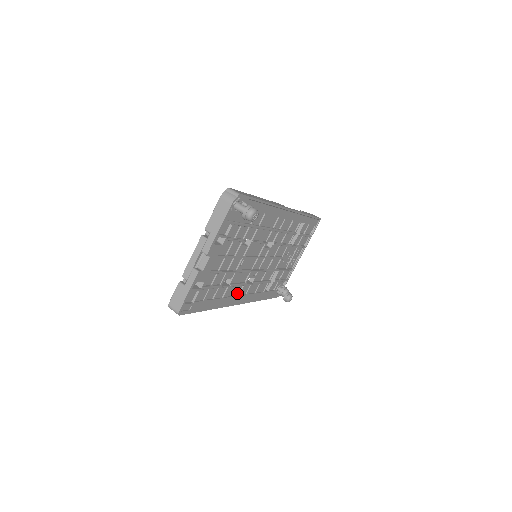
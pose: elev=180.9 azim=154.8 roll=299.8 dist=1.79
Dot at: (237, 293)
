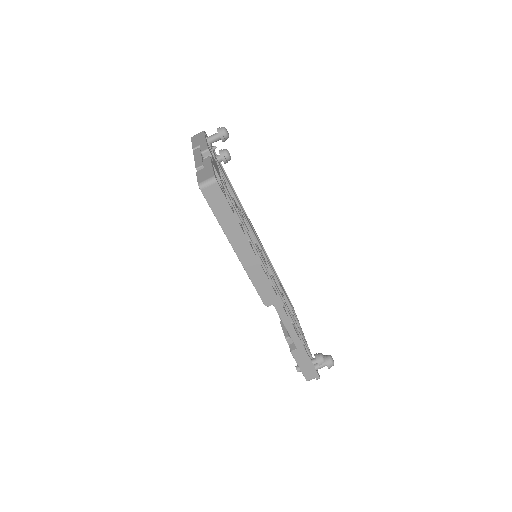
Dot at: occluded
